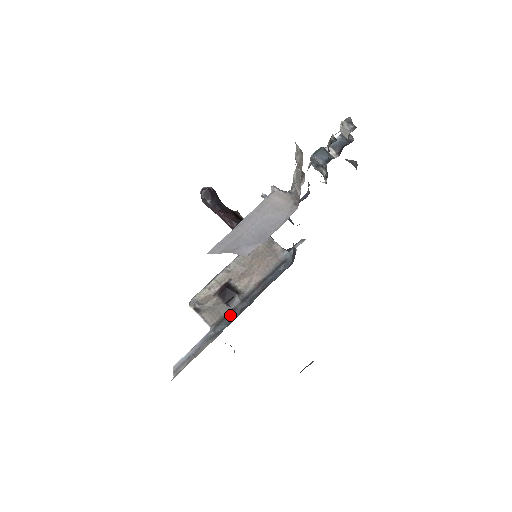
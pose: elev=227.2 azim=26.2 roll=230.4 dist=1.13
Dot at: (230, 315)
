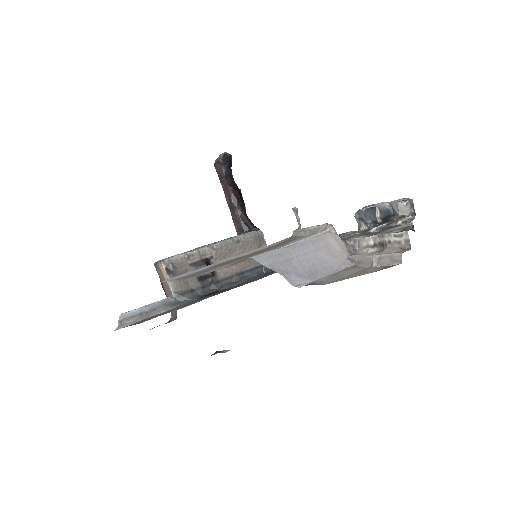
Dot at: (197, 291)
